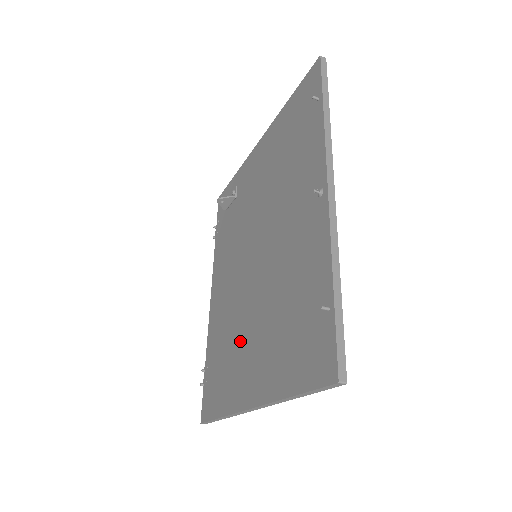
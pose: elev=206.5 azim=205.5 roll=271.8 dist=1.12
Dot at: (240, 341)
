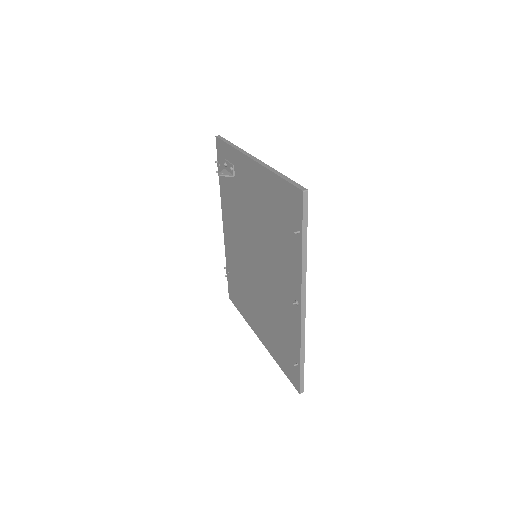
Dot at: (250, 296)
